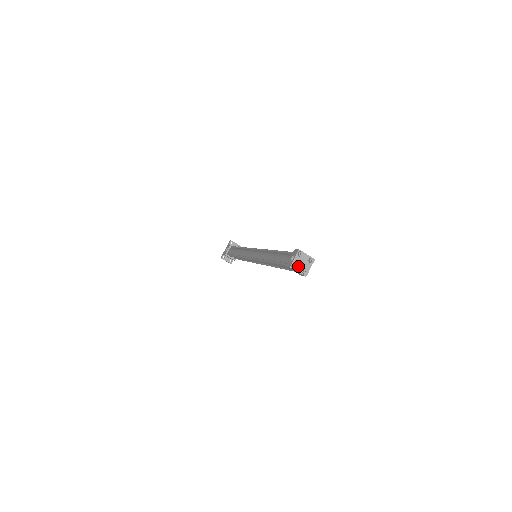
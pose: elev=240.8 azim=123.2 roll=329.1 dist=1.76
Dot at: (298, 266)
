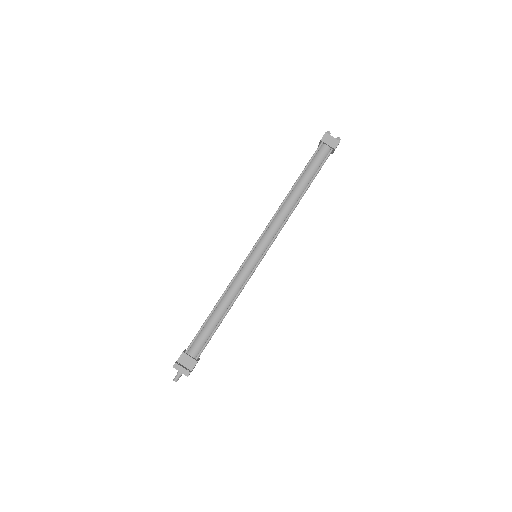
Dot at: (330, 137)
